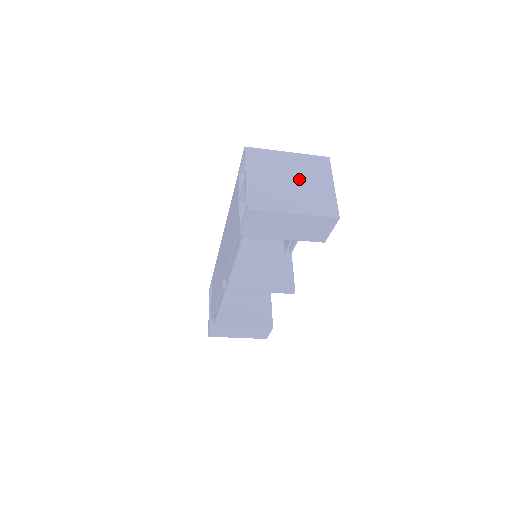
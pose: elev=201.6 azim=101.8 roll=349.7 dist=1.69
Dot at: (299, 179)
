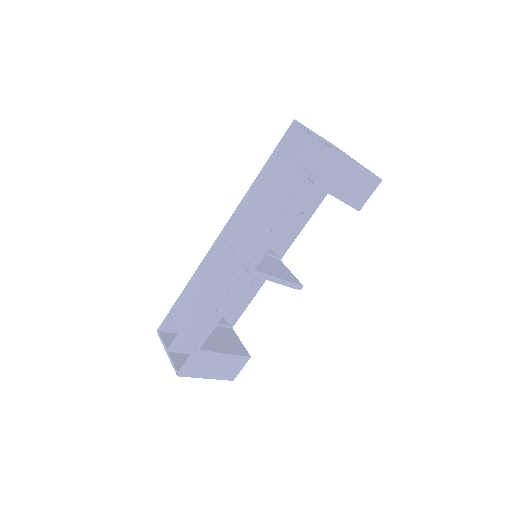
Dot at: occluded
